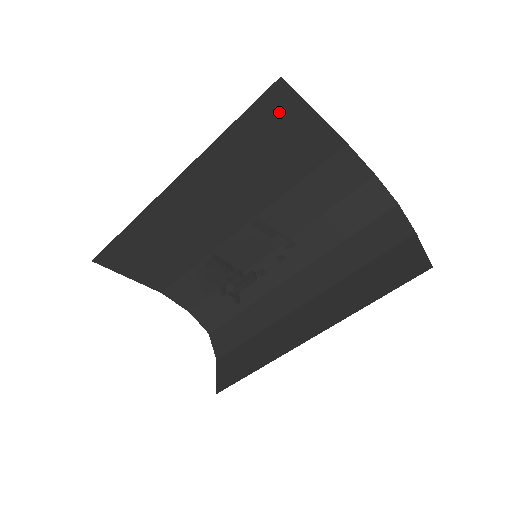
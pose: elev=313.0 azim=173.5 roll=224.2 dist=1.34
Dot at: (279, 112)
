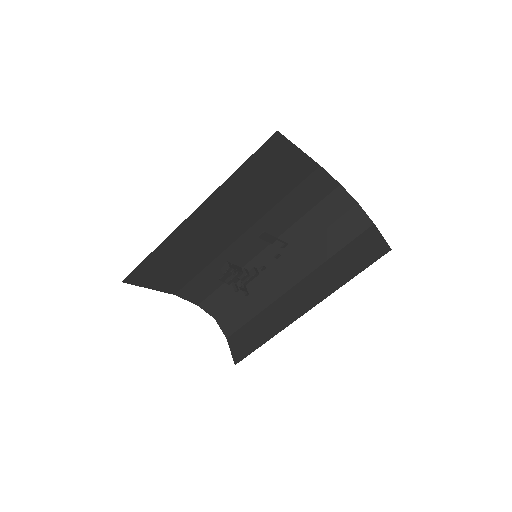
Dot at: (274, 153)
